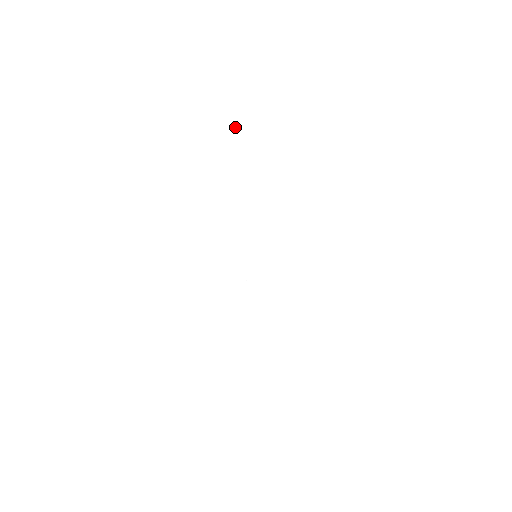
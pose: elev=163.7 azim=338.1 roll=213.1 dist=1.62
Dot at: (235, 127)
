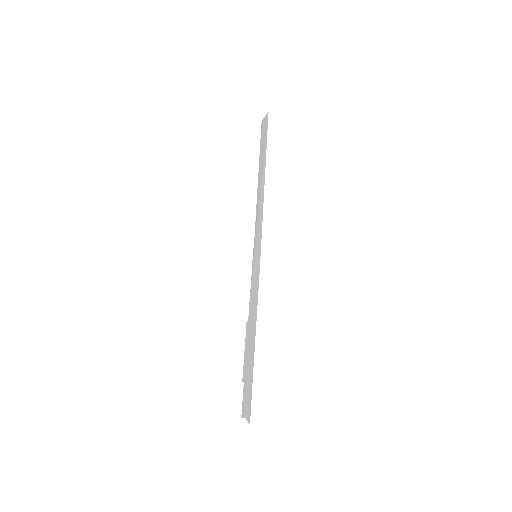
Dot at: (263, 122)
